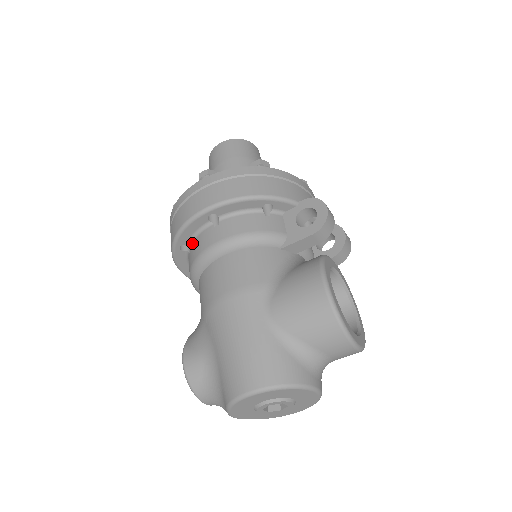
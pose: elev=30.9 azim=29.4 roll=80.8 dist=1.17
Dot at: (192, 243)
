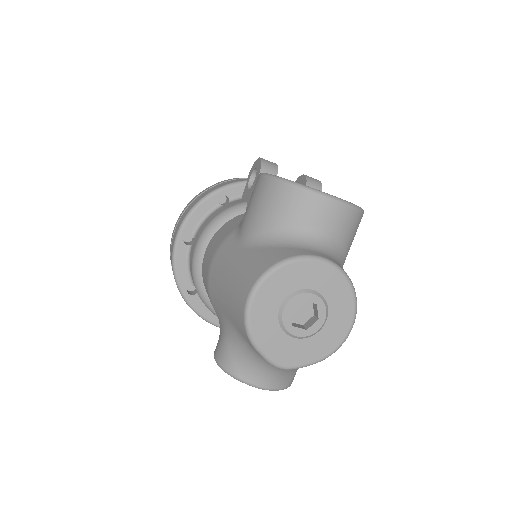
Dot at: (191, 278)
